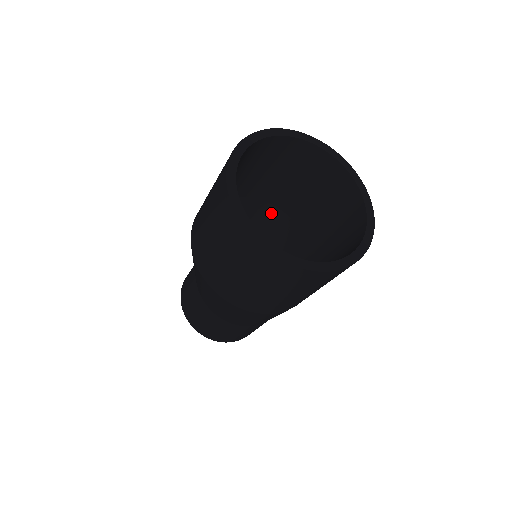
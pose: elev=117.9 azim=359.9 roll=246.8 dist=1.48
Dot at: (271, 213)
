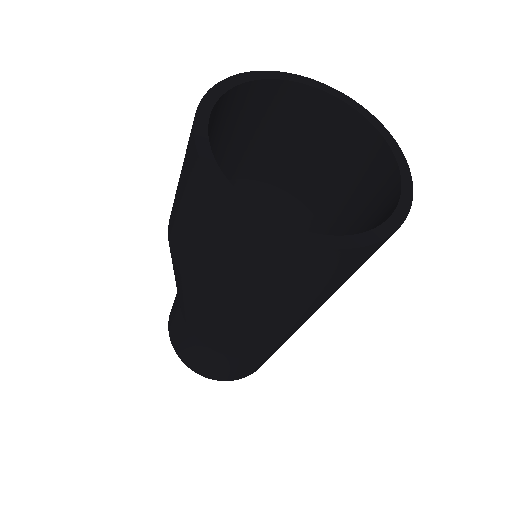
Dot at: occluded
